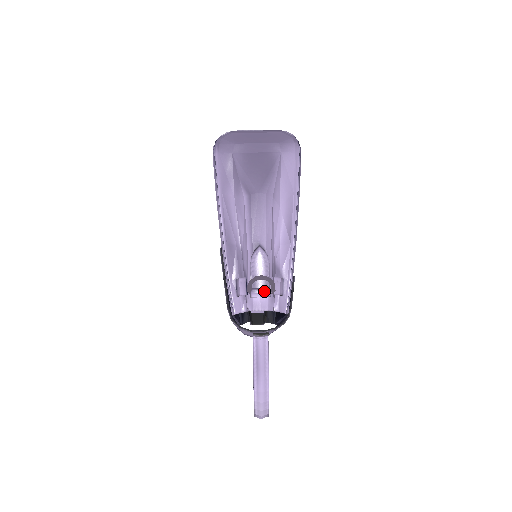
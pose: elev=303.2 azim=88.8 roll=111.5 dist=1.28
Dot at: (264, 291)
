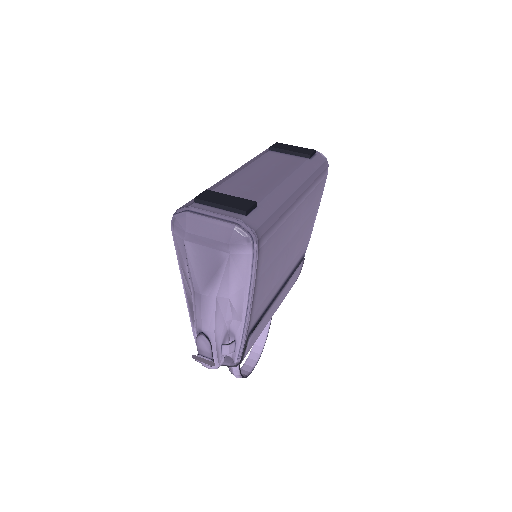
Dot at: occluded
